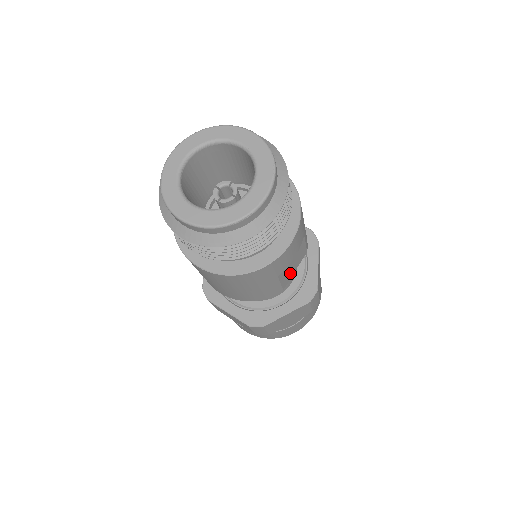
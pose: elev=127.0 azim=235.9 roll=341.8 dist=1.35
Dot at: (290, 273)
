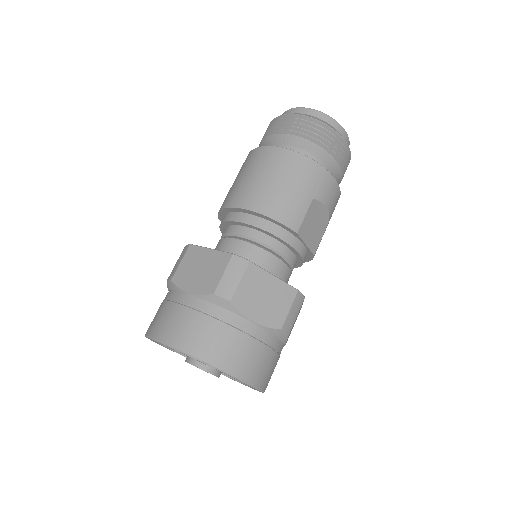
Dot at: (307, 232)
